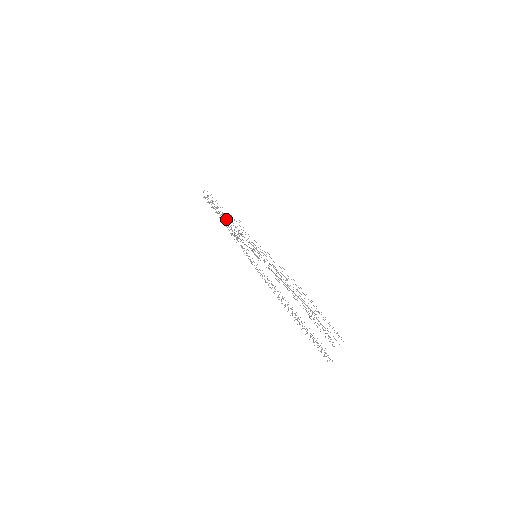
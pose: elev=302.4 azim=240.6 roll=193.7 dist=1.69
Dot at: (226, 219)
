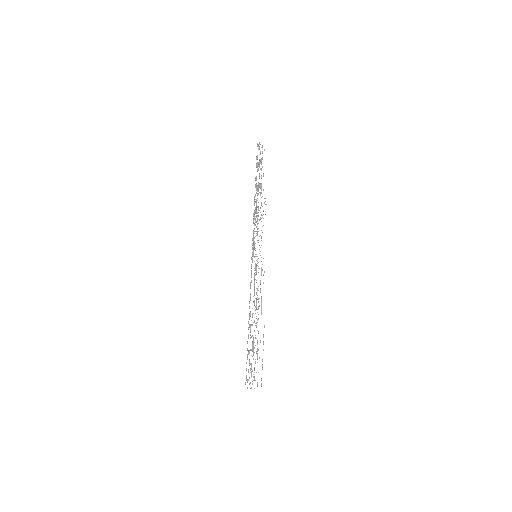
Dot at: occluded
